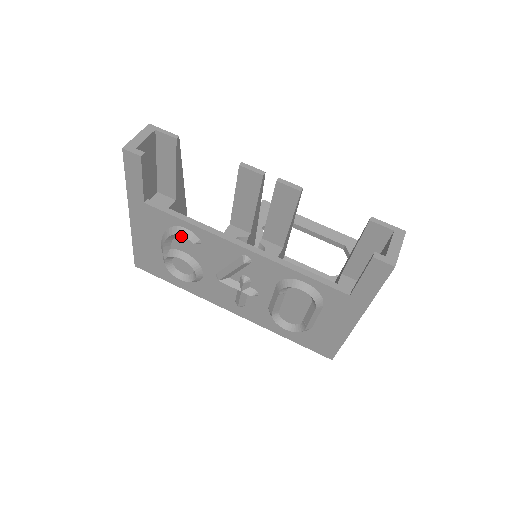
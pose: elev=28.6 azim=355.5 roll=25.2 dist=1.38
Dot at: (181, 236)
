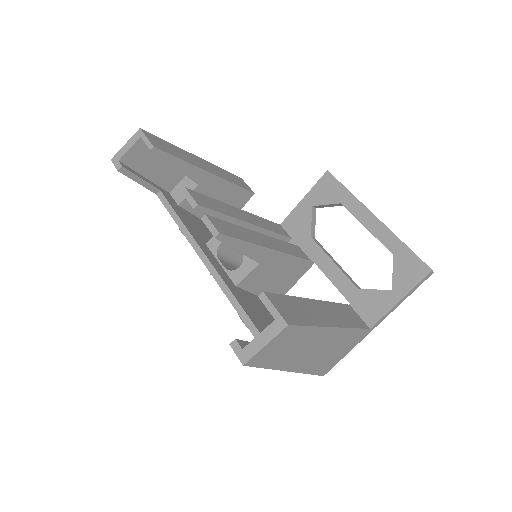
Dot at: occluded
